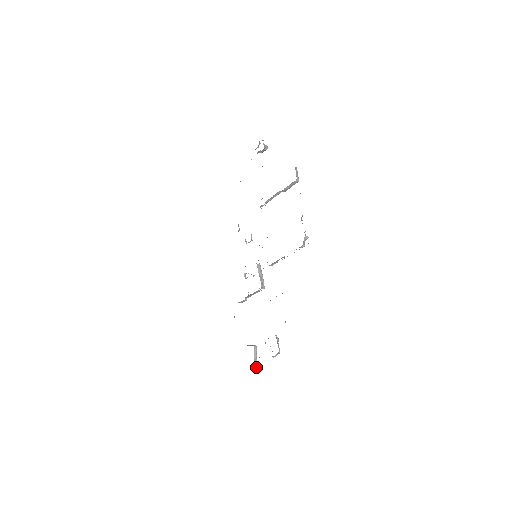
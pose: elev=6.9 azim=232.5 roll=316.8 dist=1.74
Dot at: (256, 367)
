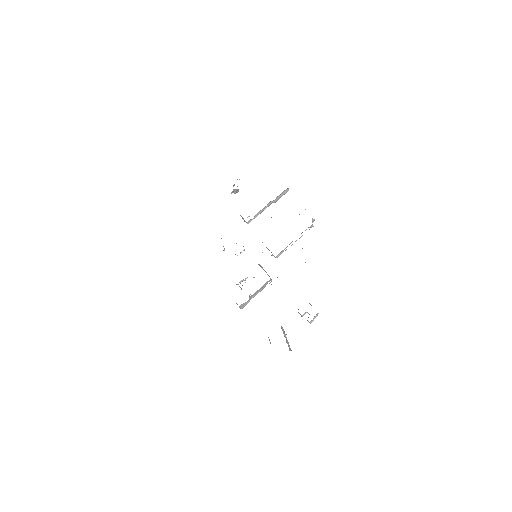
Dot at: (289, 345)
